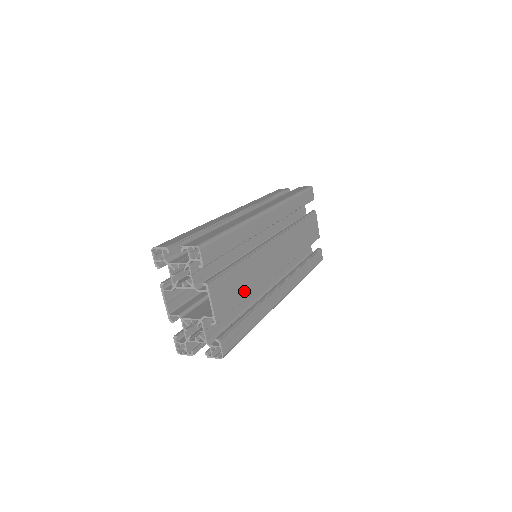
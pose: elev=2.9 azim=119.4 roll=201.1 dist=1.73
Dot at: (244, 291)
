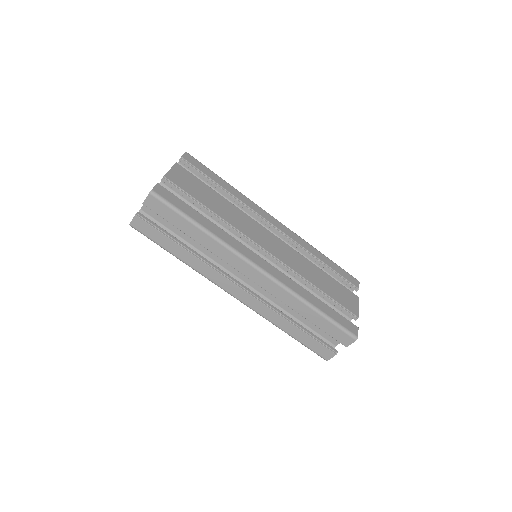
Dot at: (209, 204)
